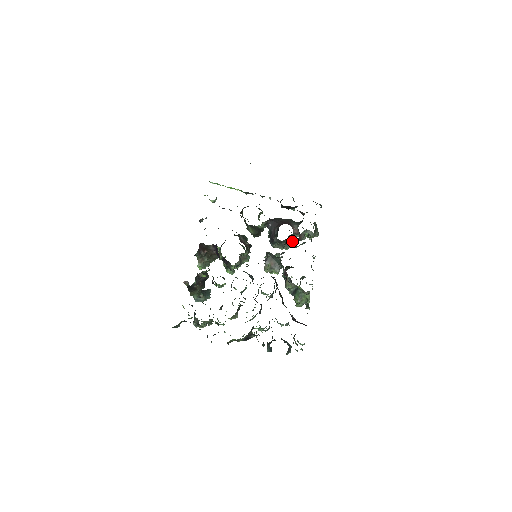
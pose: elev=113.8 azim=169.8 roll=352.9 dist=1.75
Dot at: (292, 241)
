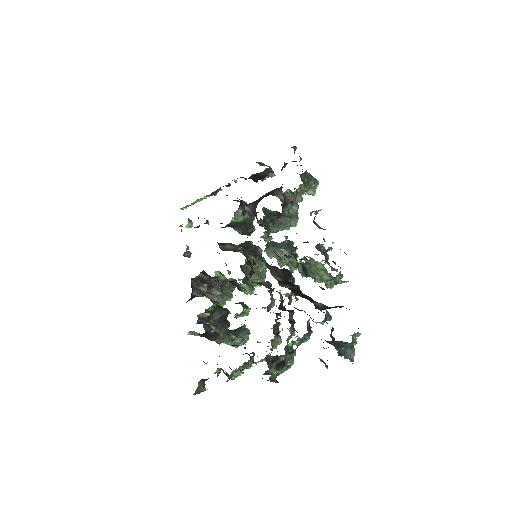
Dot at: (276, 211)
